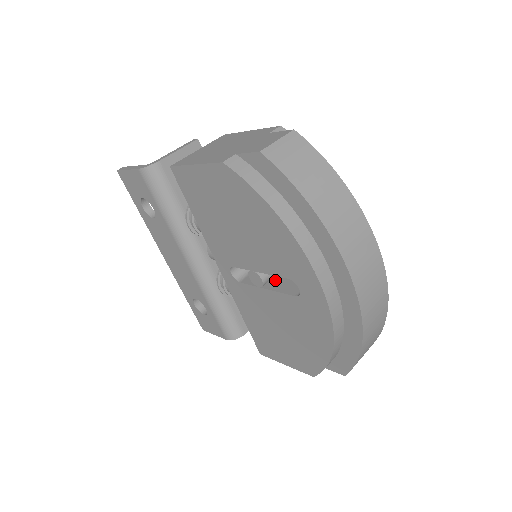
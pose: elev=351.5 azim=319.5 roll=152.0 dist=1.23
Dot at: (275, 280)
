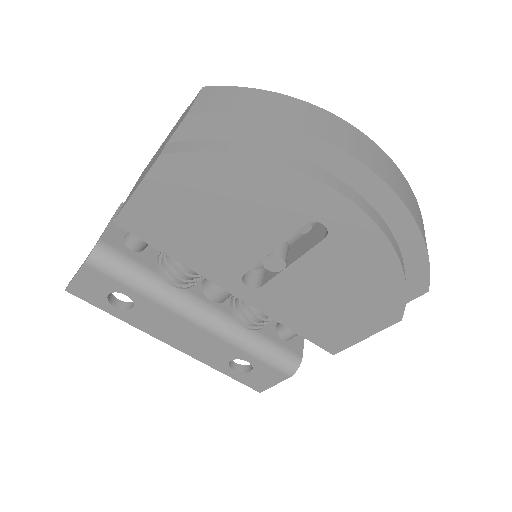
Dot at: (292, 252)
